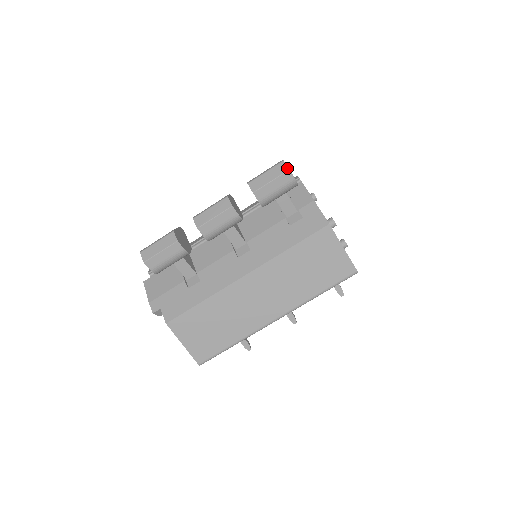
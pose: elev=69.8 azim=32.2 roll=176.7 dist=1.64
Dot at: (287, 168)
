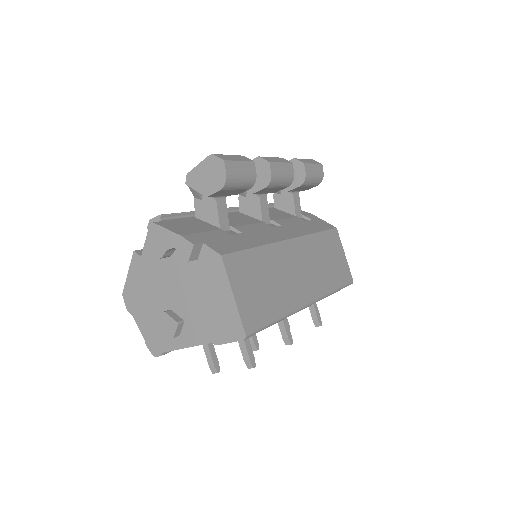
Dot at: (320, 163)
